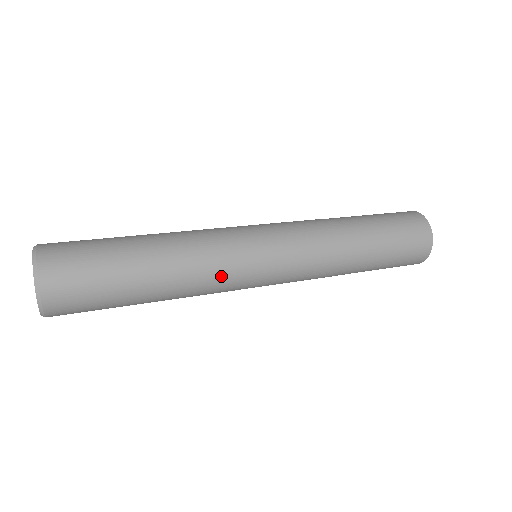
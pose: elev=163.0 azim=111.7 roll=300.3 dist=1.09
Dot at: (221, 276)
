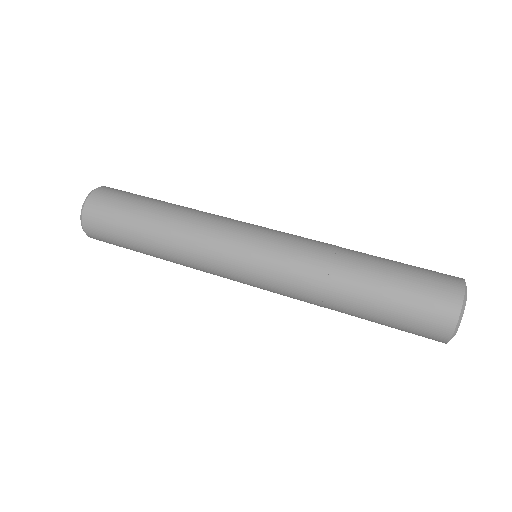
Dot at: (207, 272)
